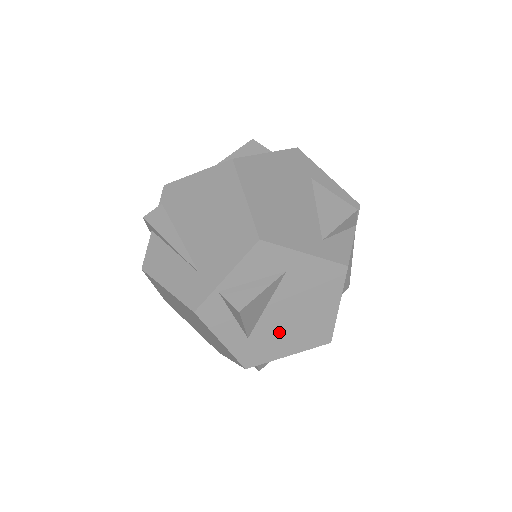
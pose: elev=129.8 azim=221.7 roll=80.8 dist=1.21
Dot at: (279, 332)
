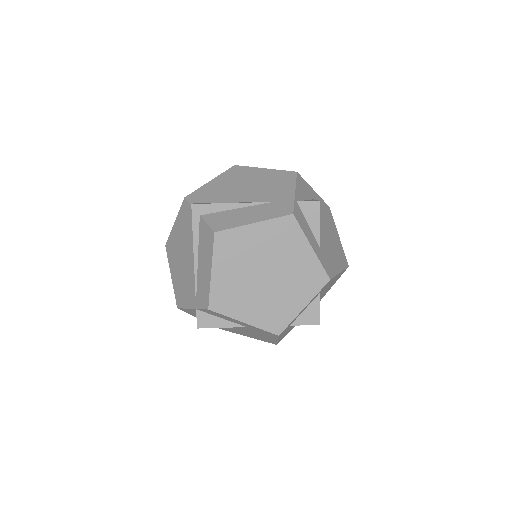
Dot at: (329, 248)
